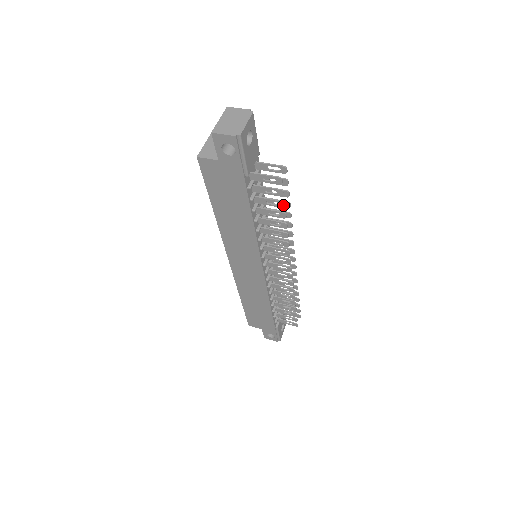
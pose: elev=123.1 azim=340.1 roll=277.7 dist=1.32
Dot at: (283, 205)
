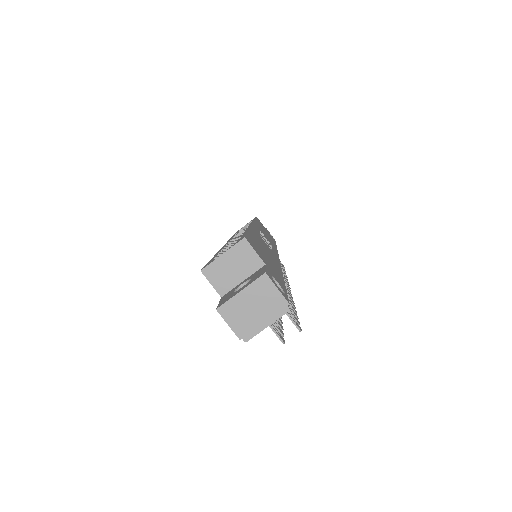
Dot at: (281, 328)
